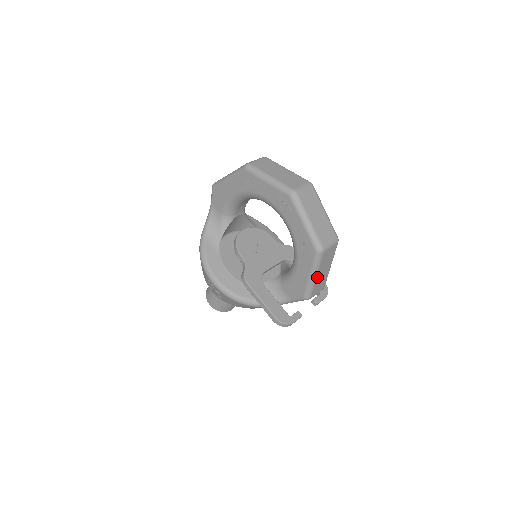
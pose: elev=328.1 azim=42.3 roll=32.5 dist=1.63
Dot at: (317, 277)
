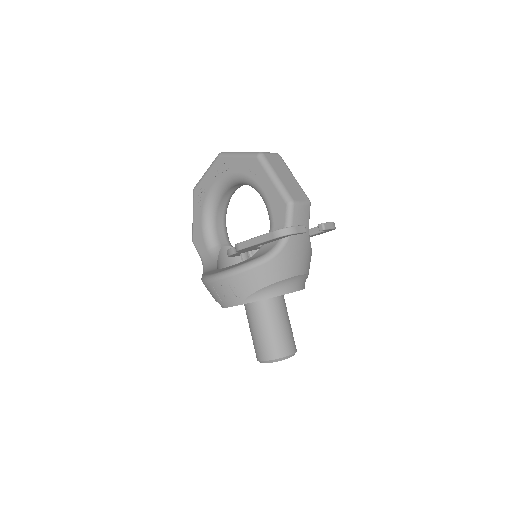
Dot at: (280, 179)
